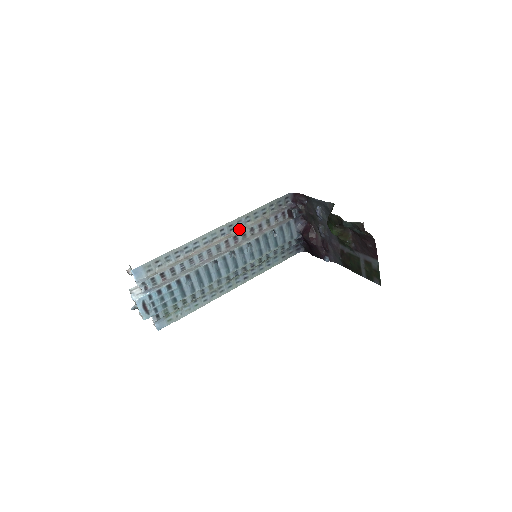
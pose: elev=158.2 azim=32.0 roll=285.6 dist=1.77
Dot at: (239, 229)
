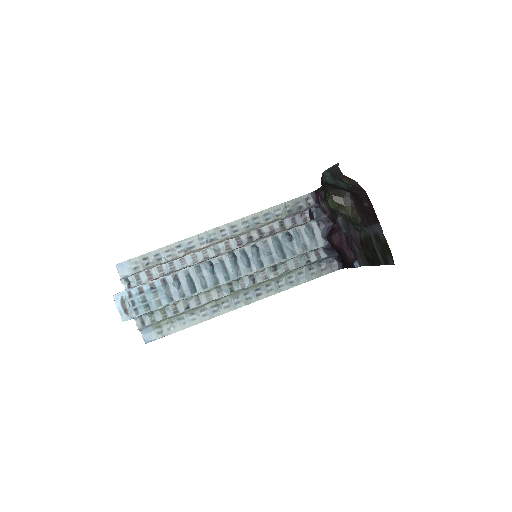
Dot at: (245, 231)
